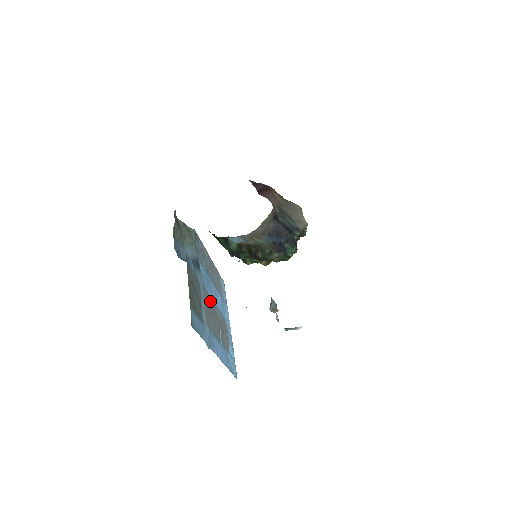
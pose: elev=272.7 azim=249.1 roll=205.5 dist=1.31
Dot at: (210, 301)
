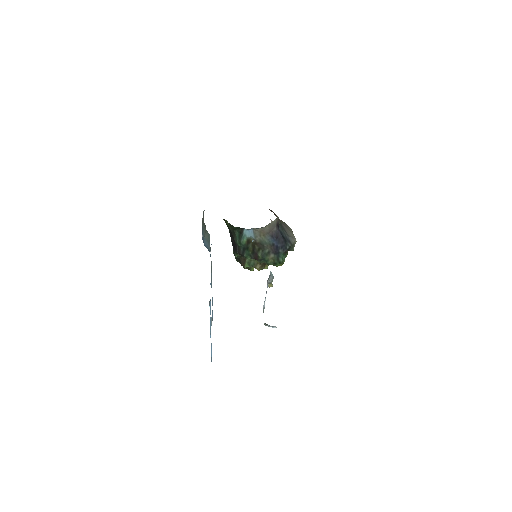
Dot at: occluded
